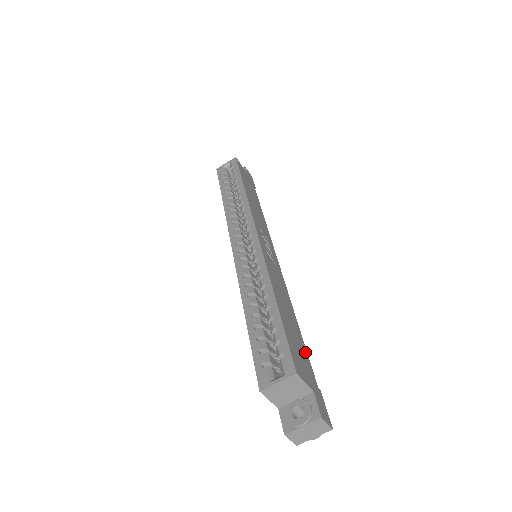
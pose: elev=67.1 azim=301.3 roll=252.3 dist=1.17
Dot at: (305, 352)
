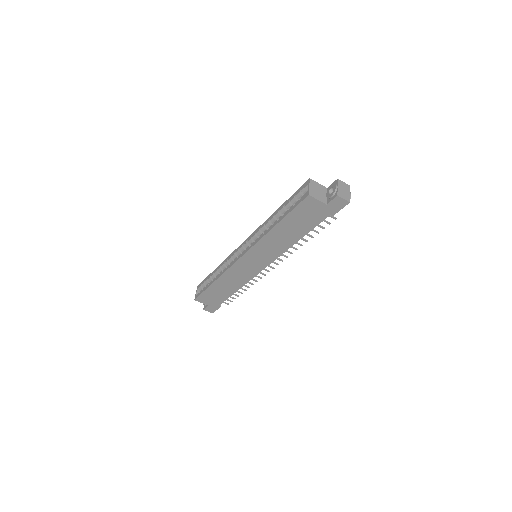
Dot at: occluded
